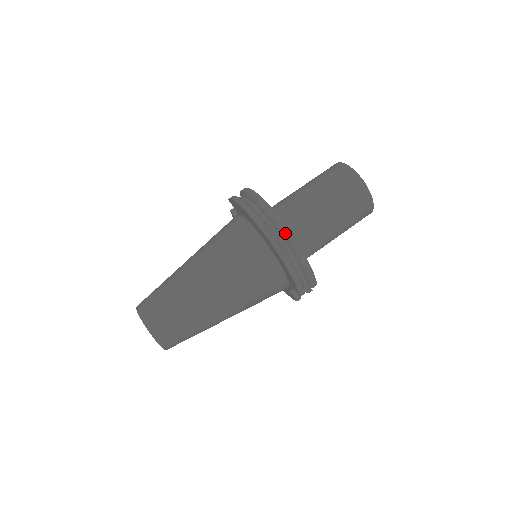
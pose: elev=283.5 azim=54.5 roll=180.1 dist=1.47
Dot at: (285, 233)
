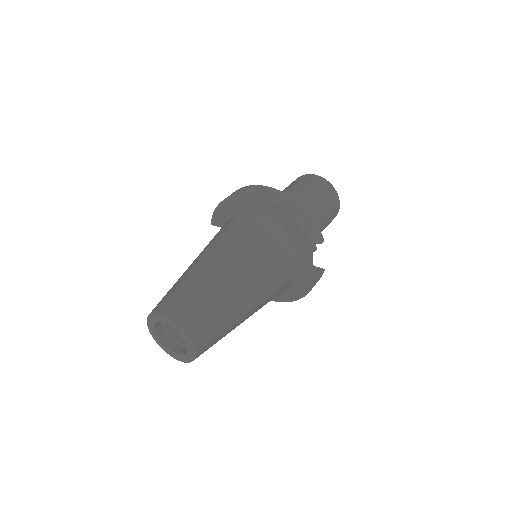
Dot at: (272, 191)
